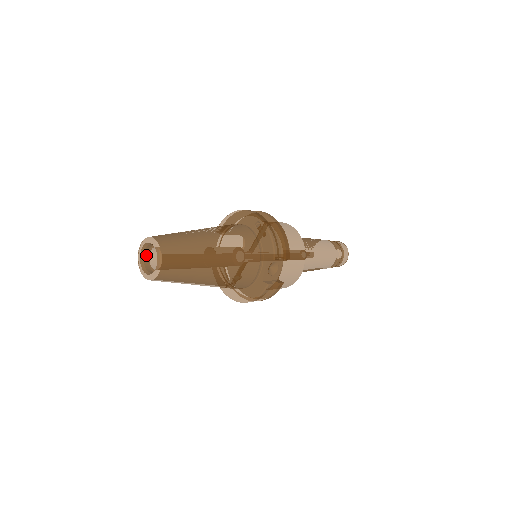
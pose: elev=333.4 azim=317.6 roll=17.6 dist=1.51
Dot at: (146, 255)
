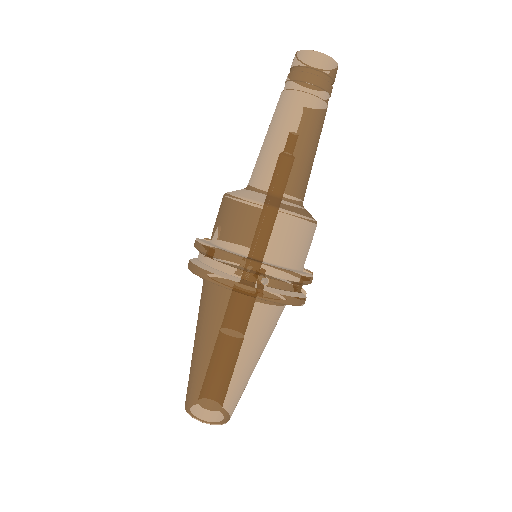
Dot at: occluded
